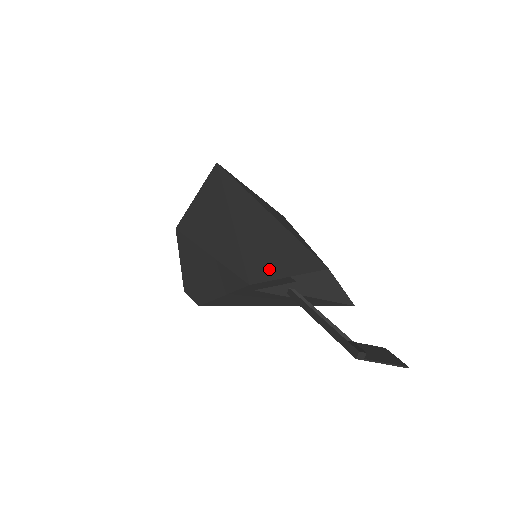
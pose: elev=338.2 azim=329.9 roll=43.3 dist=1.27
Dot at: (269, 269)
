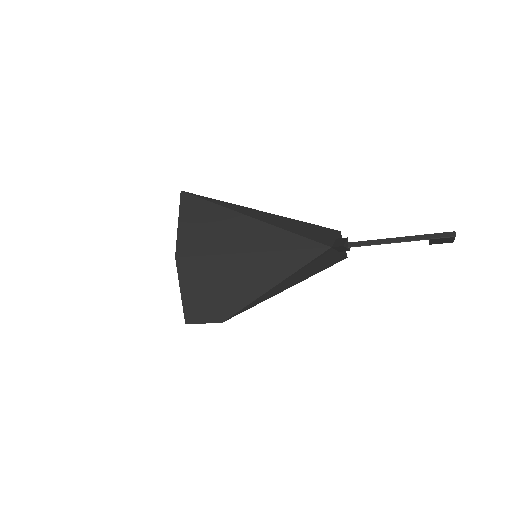
Dot at: (323, 238)
